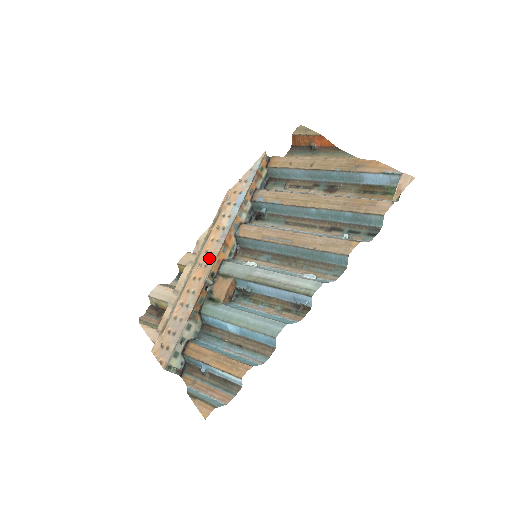
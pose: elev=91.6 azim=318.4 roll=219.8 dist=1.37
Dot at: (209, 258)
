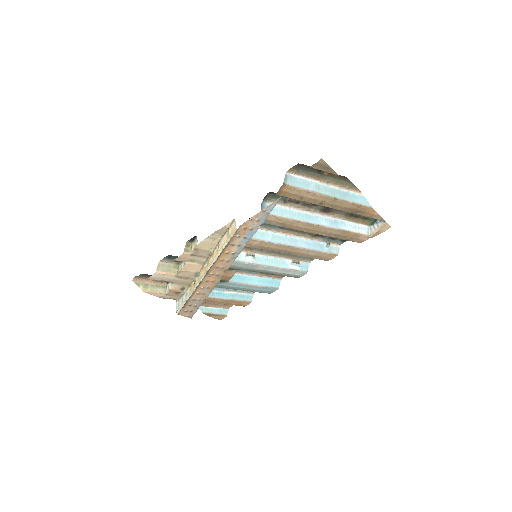
Dot at: (220, 271)
